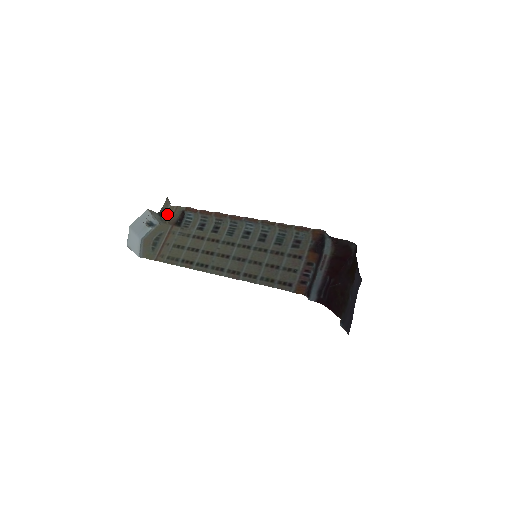
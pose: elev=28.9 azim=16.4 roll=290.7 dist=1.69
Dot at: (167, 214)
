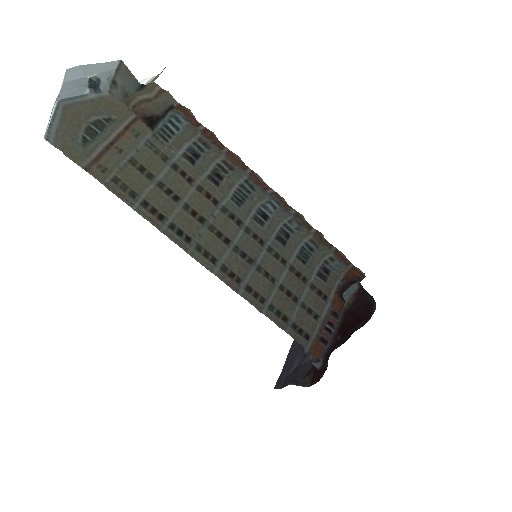
Dot at: occluded
